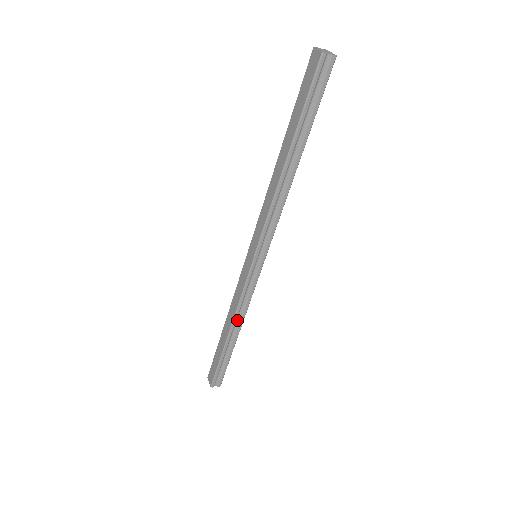
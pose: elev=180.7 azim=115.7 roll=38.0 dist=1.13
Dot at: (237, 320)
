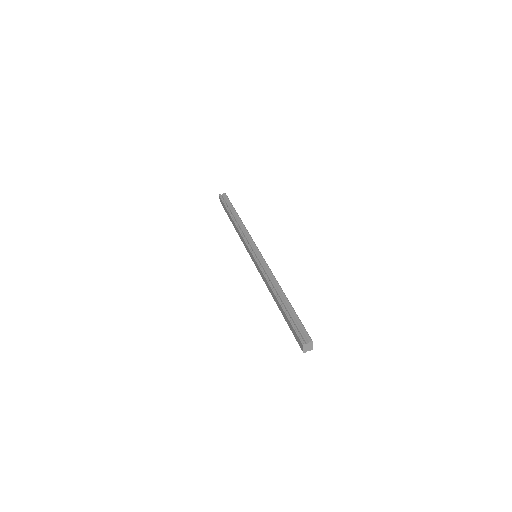
Dot at: occluded
